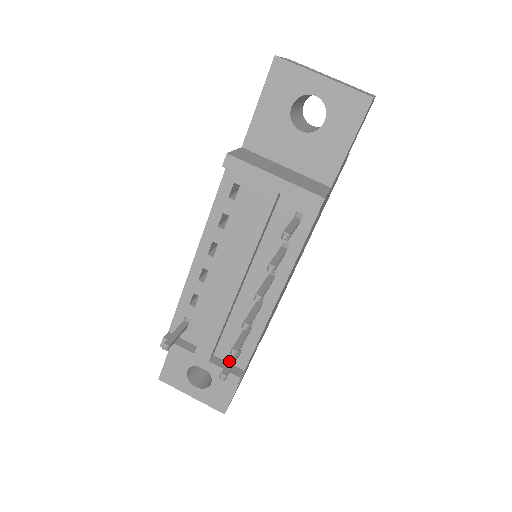
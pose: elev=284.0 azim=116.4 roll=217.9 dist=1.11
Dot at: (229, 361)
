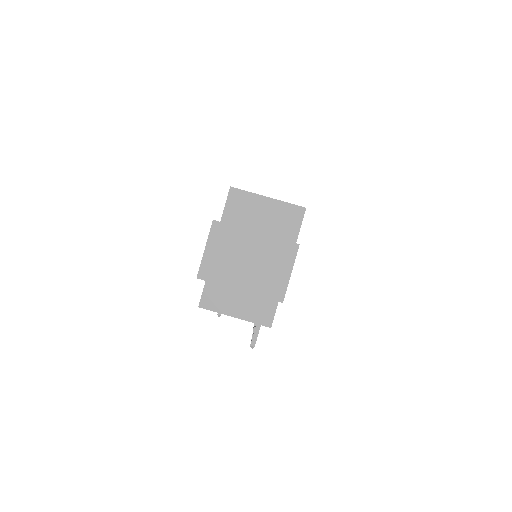
Dot at: occluded
